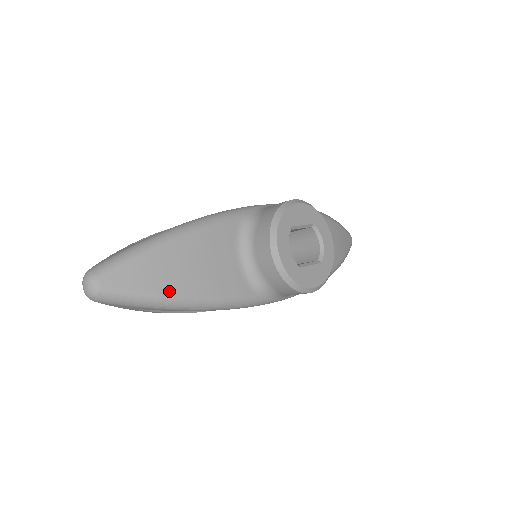
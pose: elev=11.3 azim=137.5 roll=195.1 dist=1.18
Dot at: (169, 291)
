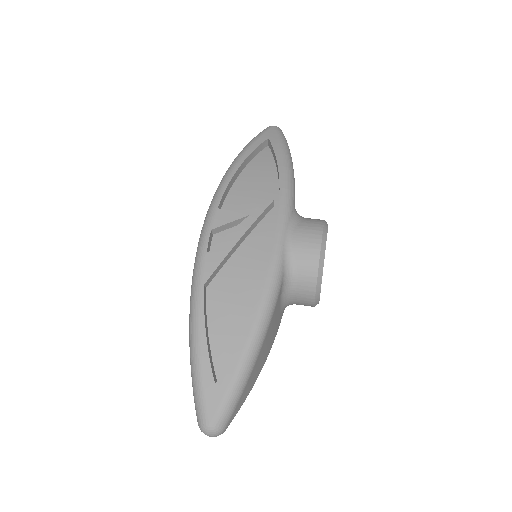
Dot at: (255, 381)
